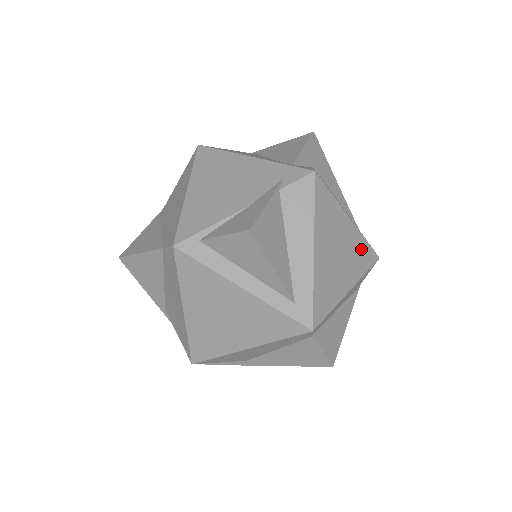
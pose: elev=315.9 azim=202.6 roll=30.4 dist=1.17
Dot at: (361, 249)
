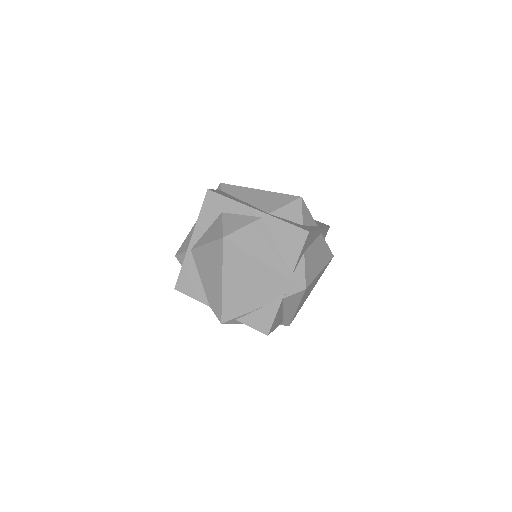
Dot at: (323, 270)
